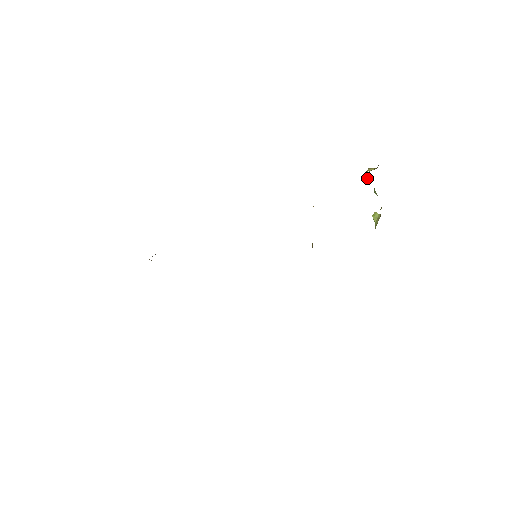
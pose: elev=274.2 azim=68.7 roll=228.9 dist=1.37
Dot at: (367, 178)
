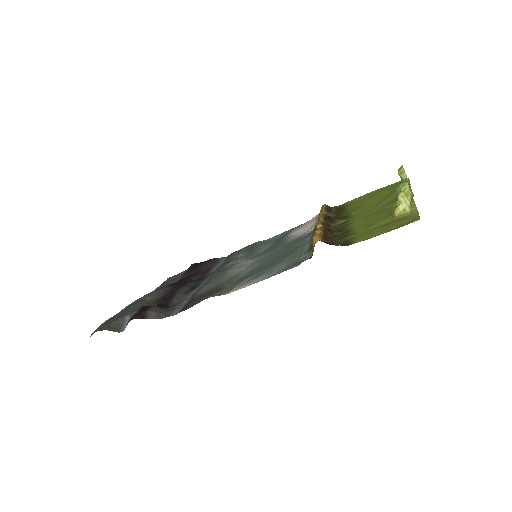
Dot at: (396, 192)
